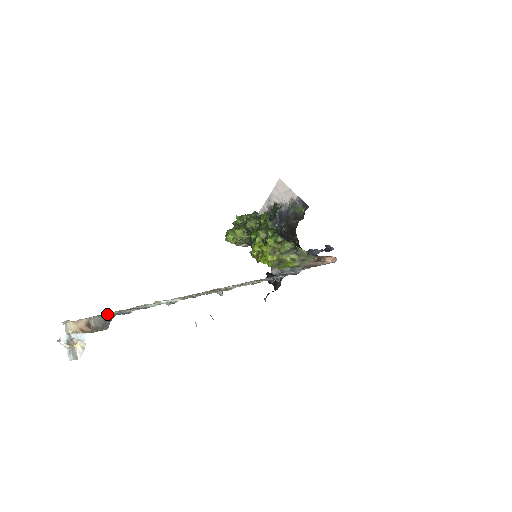
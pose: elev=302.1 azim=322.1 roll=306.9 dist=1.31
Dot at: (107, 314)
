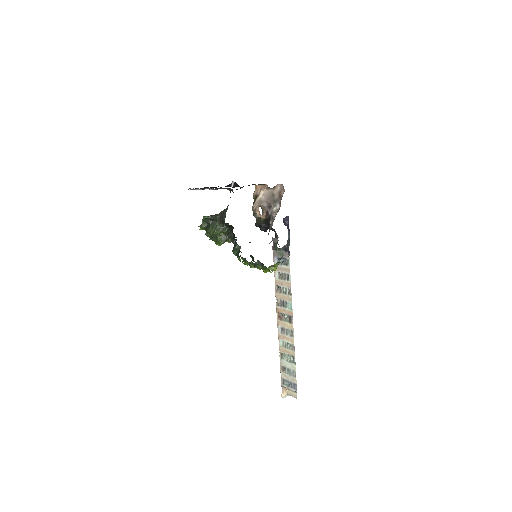
Dot at: (287, 385)
